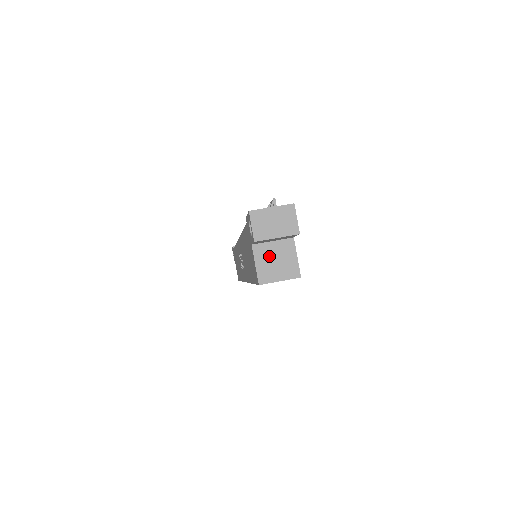
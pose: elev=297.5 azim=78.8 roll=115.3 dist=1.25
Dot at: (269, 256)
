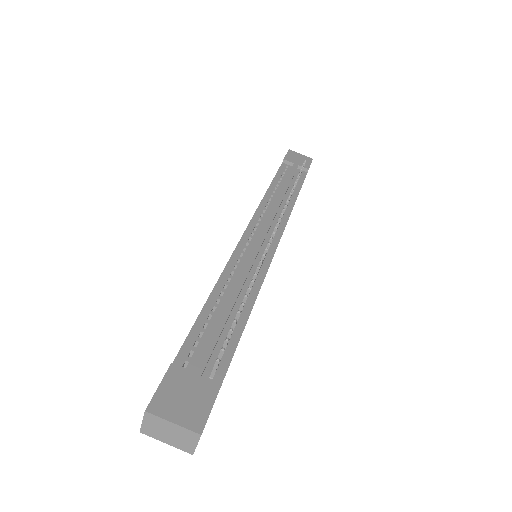
Dot at: occluded
